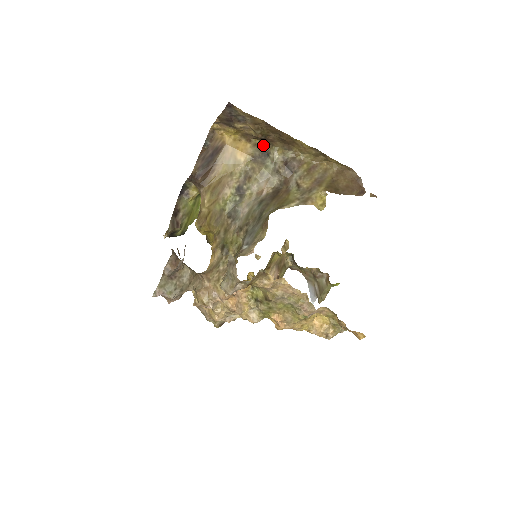
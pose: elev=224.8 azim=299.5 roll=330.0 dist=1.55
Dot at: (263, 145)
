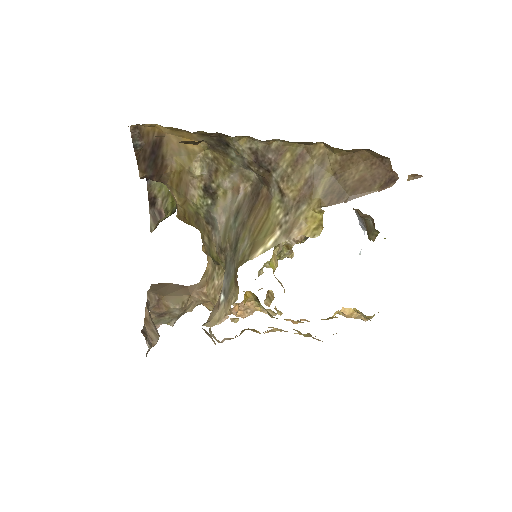
Dot at: (214, 134)
